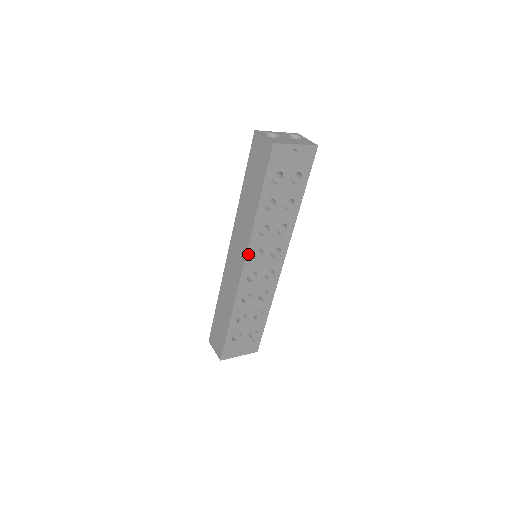
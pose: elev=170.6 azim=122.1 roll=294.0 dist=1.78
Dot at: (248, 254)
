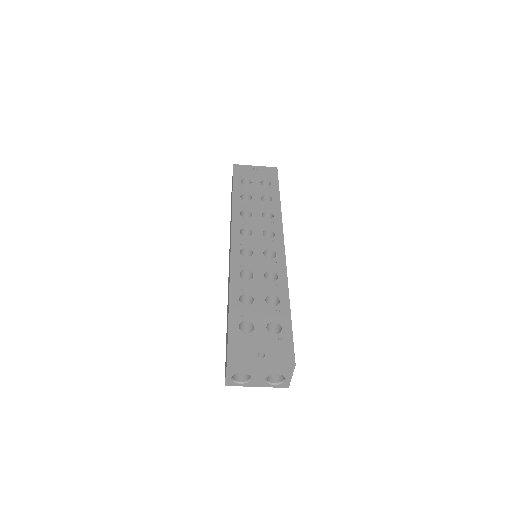
Dot at: (234, 231)
